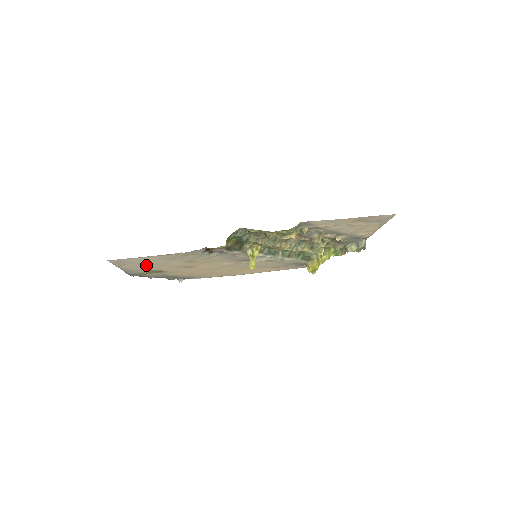
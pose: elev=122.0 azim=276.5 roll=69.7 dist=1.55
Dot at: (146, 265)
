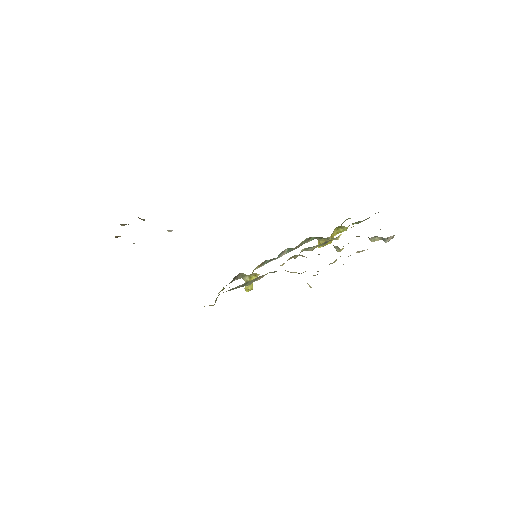
Dot at: occluded
